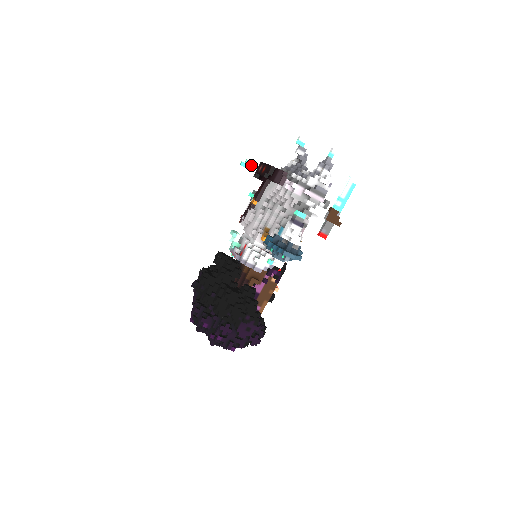
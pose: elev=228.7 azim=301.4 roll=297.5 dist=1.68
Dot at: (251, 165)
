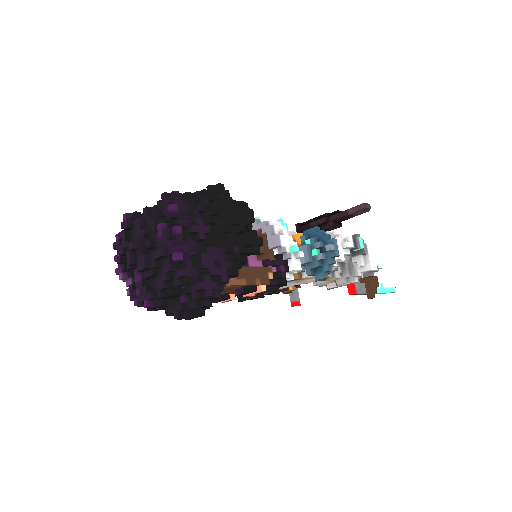
Dot at: occluded
